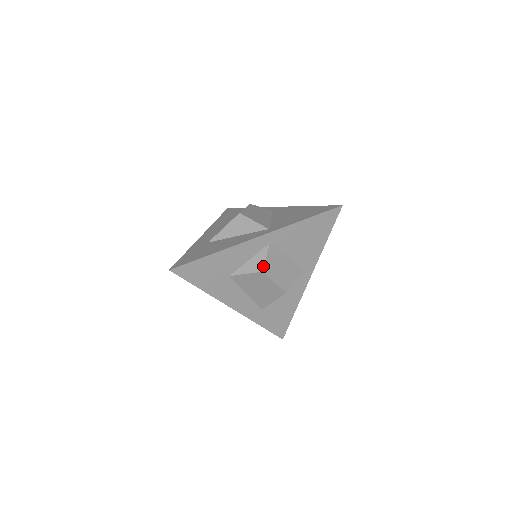
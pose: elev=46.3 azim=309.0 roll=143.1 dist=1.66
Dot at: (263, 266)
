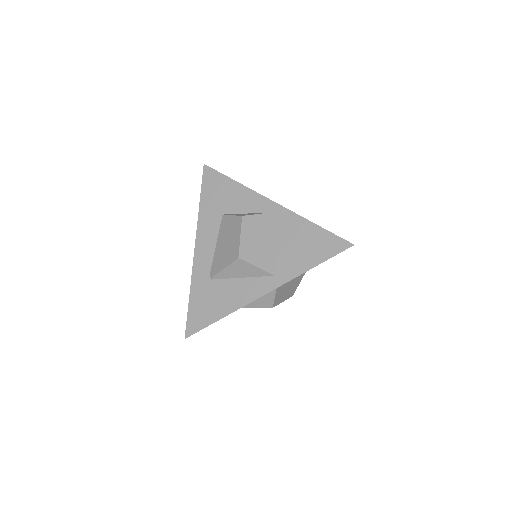
Dot at: (272, 304)
